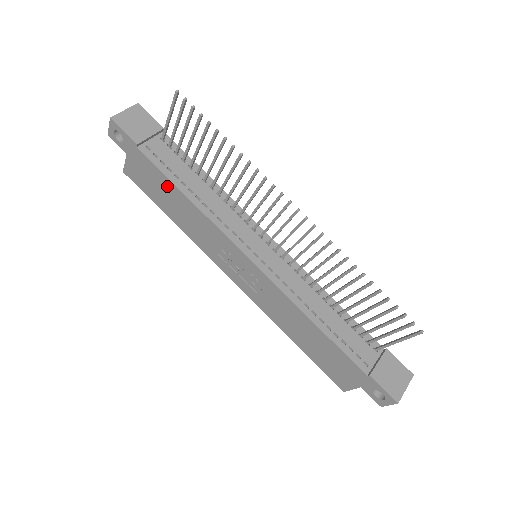
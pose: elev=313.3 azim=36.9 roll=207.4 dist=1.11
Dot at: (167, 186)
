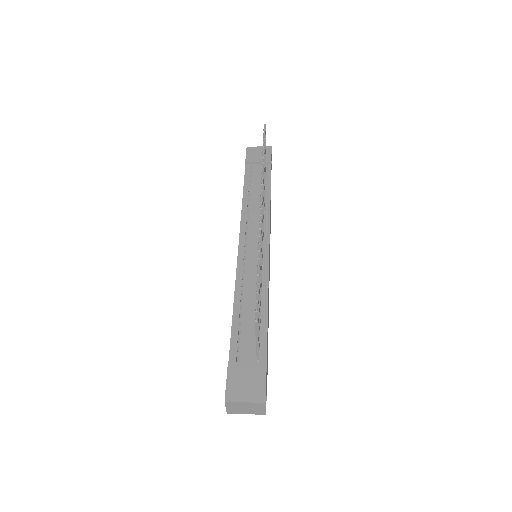
Dot at: occluded
